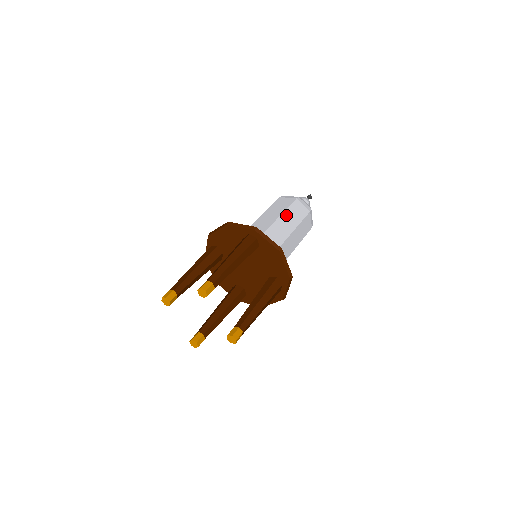
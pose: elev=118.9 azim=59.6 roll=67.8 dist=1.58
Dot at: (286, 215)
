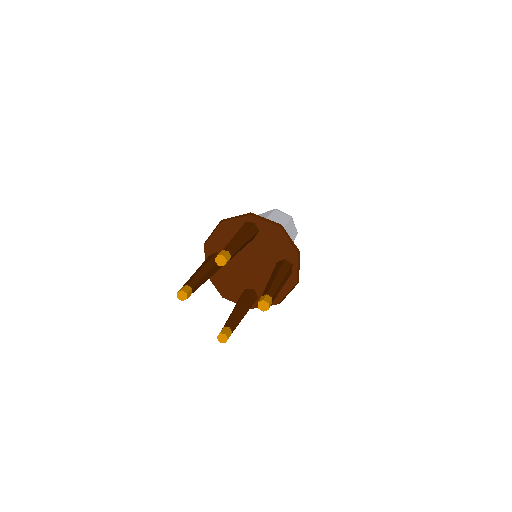
Dot at: (271, 218)
